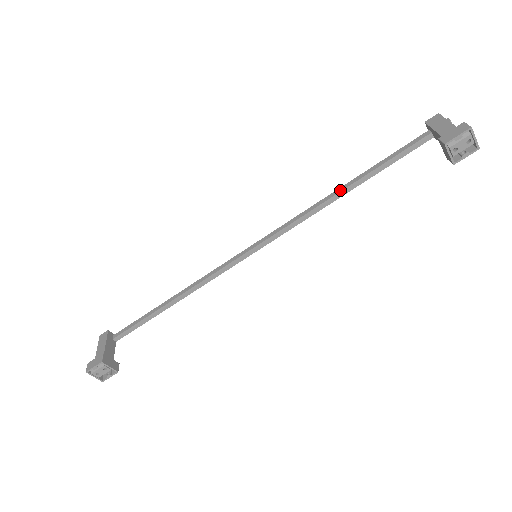
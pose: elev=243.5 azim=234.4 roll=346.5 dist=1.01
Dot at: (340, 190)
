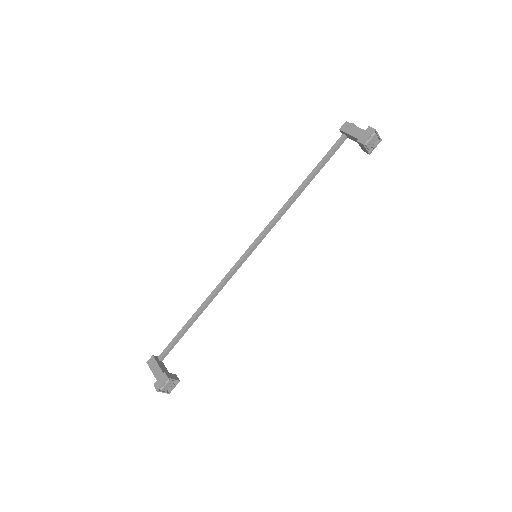
Dot at: (298, 191)
